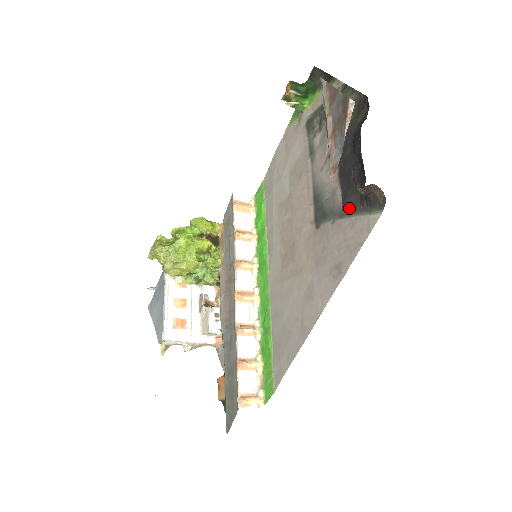
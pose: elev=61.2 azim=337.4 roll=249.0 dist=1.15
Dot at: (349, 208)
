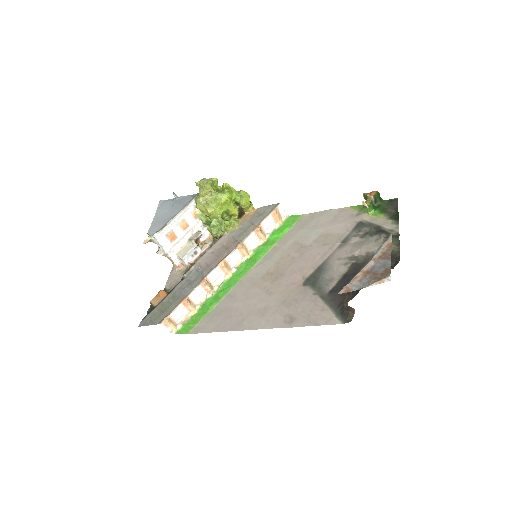
Dot at: (330, 299)
